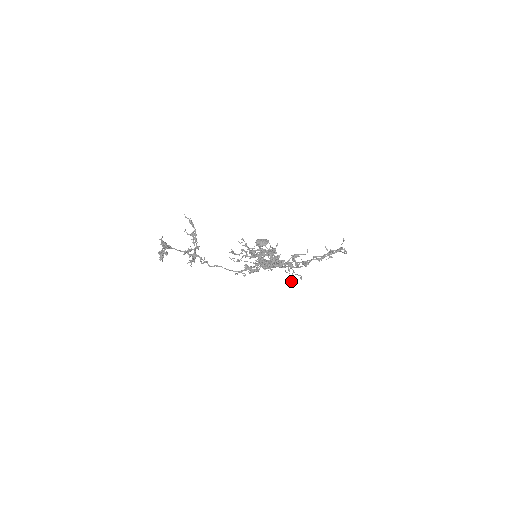
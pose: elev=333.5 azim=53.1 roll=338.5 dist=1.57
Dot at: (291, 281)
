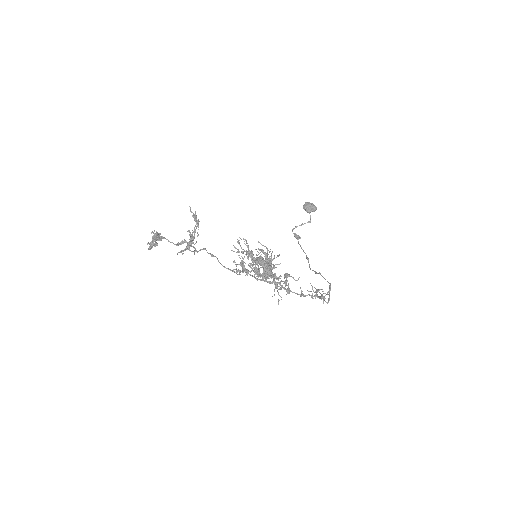
Dot at: (272, 296)
